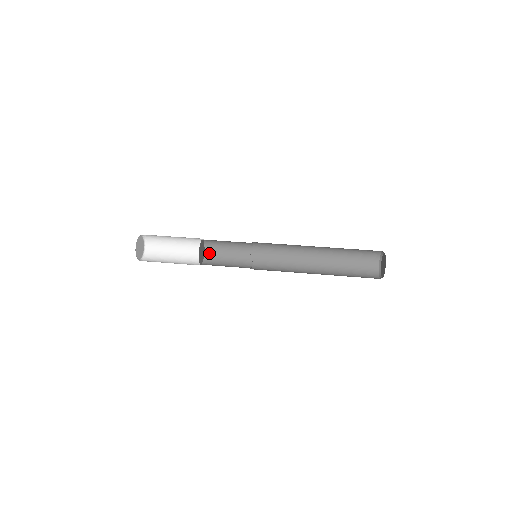
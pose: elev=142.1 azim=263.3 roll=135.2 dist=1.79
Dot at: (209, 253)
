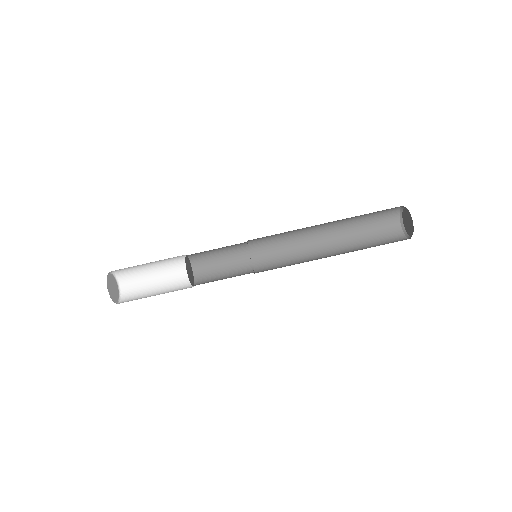
Dot at: (195, 258)
